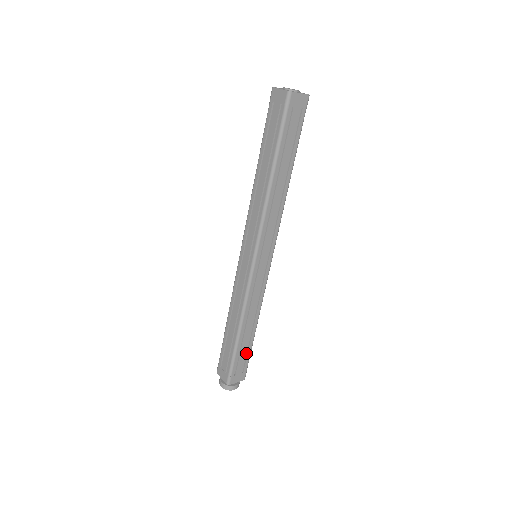
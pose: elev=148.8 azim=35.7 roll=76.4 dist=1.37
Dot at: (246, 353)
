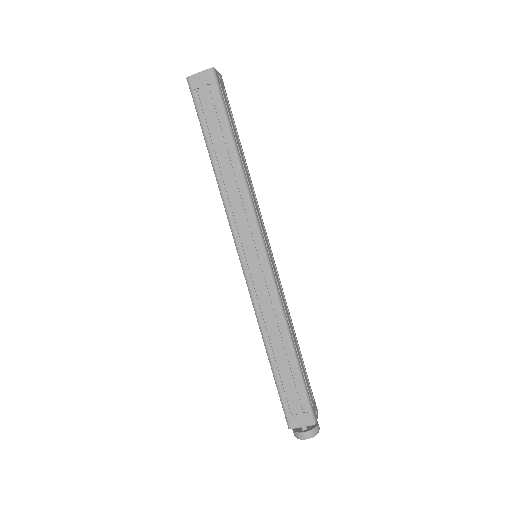
Dot at: (297, 384)
